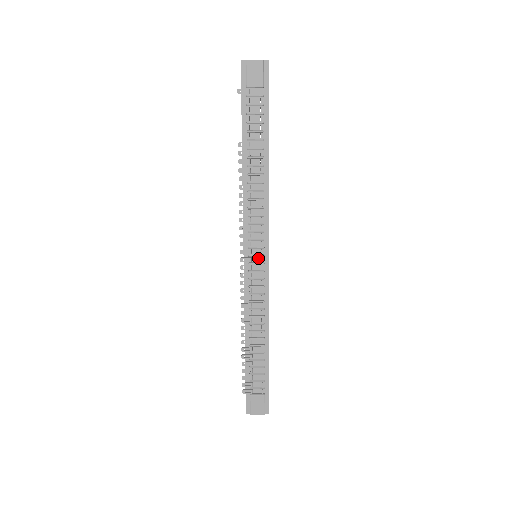
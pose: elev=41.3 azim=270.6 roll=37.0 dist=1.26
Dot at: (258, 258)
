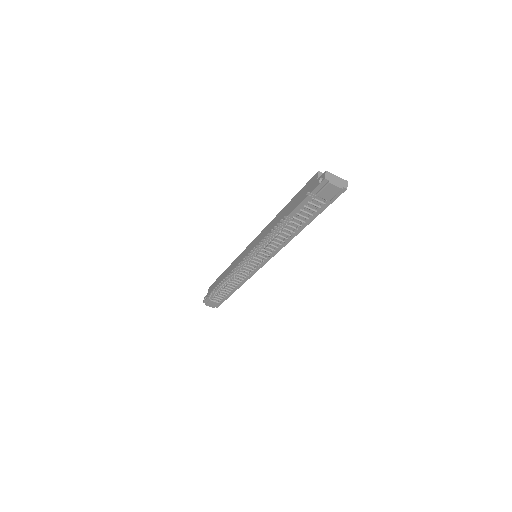
Dot at: (256, 262)
